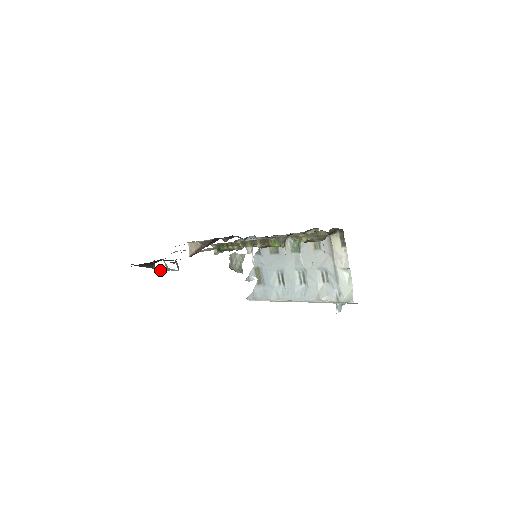
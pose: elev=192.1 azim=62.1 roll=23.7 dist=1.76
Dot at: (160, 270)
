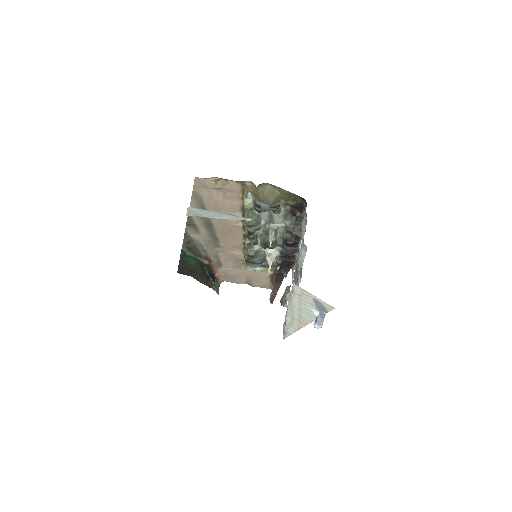
Dot at: (217, 291)
